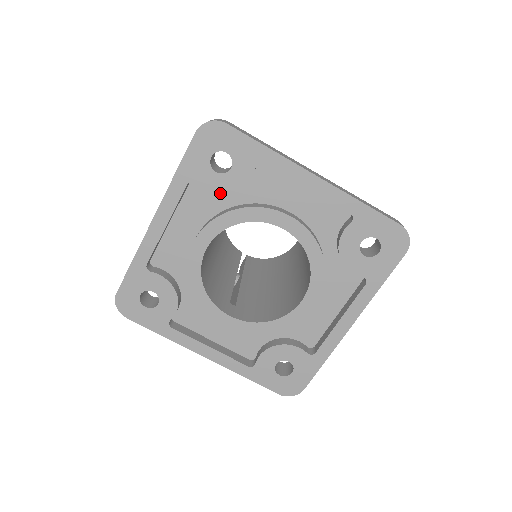
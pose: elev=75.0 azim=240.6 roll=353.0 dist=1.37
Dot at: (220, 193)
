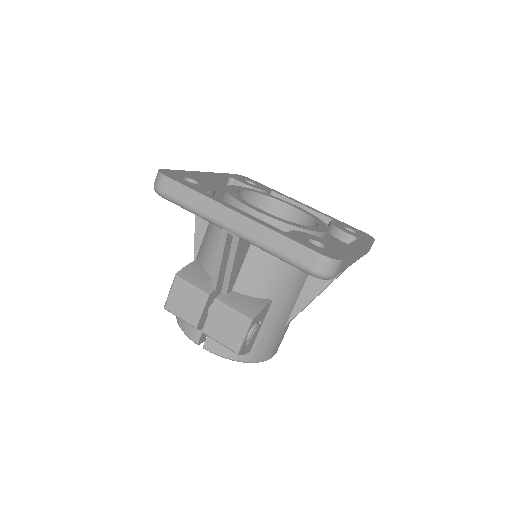
Dot at: (250, 186)
